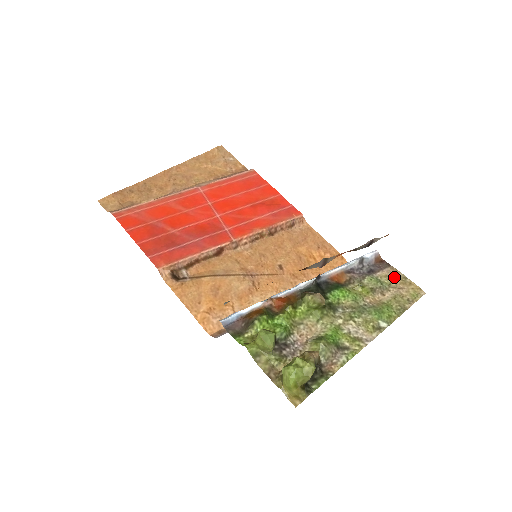
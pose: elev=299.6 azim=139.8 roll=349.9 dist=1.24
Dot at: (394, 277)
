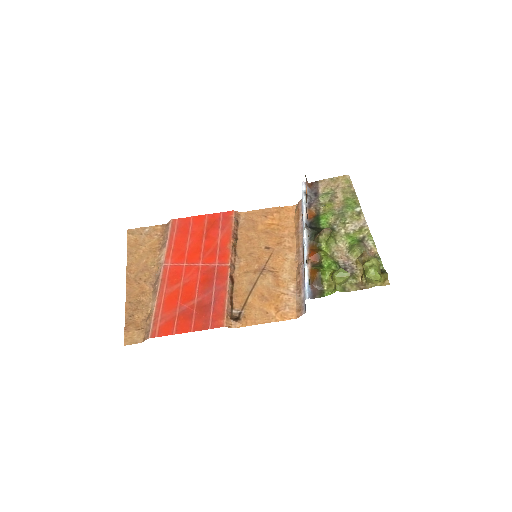
Dot at: (328, 184)
